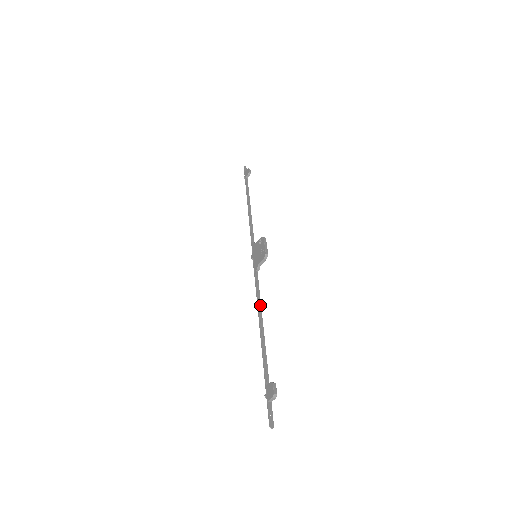
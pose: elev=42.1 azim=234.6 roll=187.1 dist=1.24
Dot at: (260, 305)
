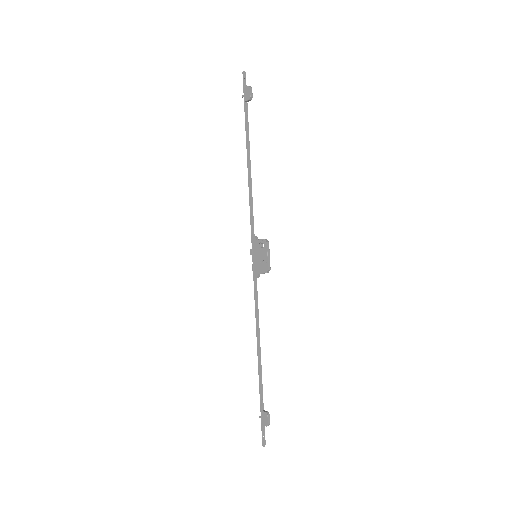
Dot at: (258, 324)
